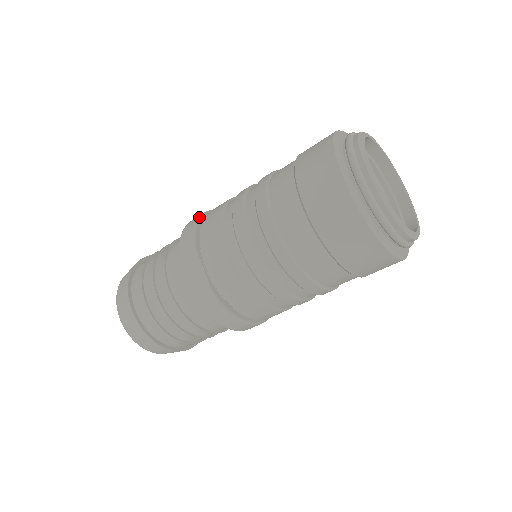
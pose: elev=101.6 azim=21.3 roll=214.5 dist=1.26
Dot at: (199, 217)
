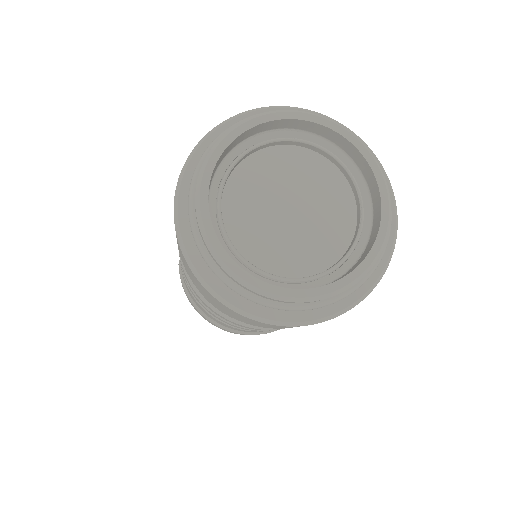
Dot at: occluded
